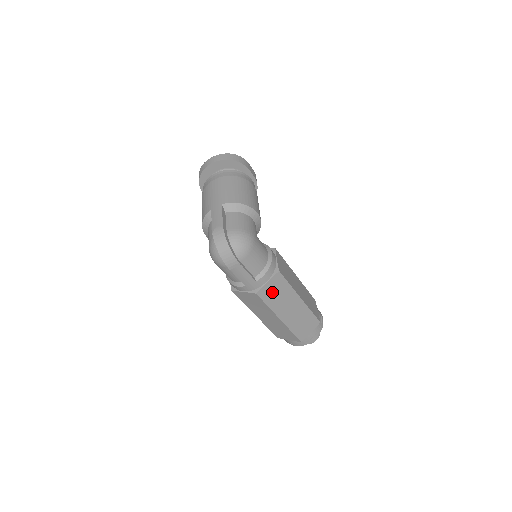
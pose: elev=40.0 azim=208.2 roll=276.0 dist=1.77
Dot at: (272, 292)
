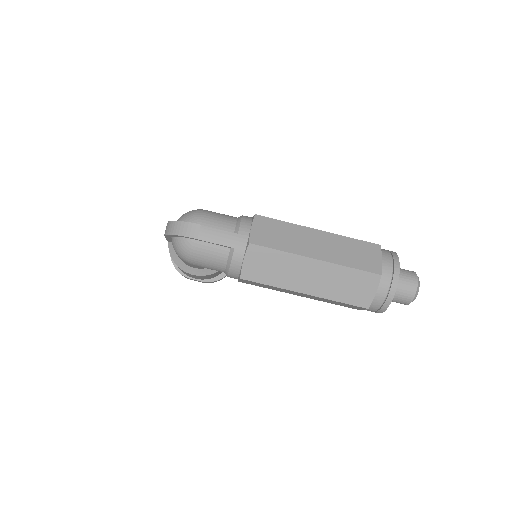
Dot at: (269, 236)
